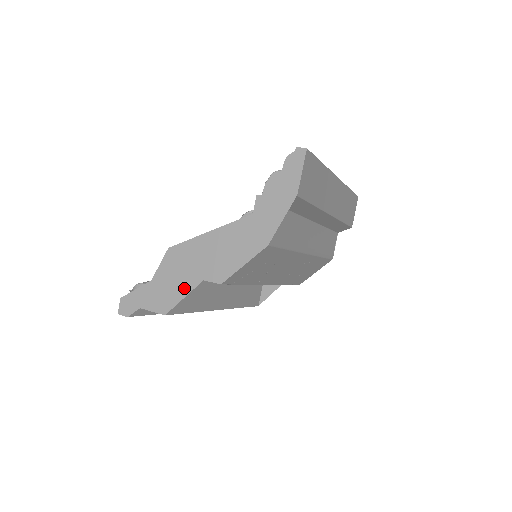
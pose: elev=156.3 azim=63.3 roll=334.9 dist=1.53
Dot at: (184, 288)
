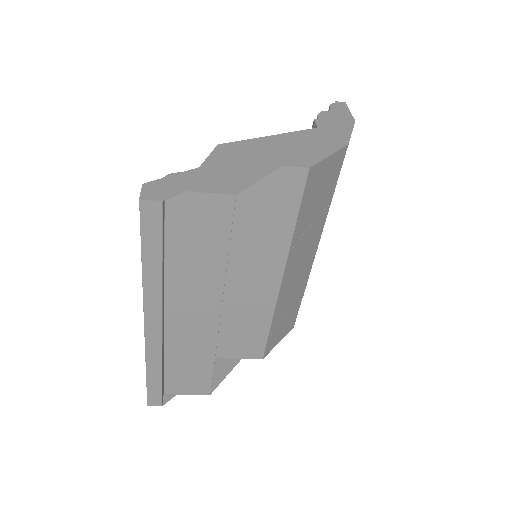
Dot at: (257, 171)
